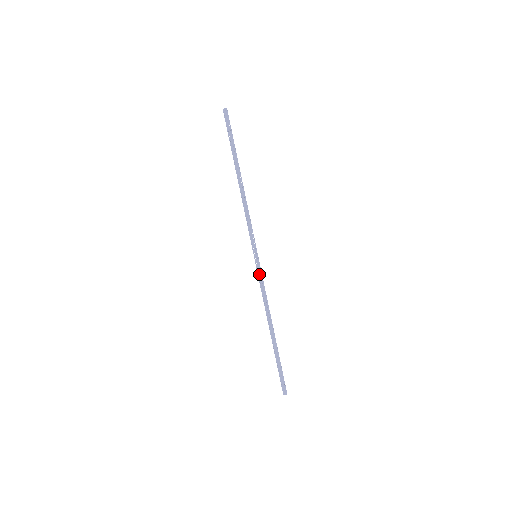
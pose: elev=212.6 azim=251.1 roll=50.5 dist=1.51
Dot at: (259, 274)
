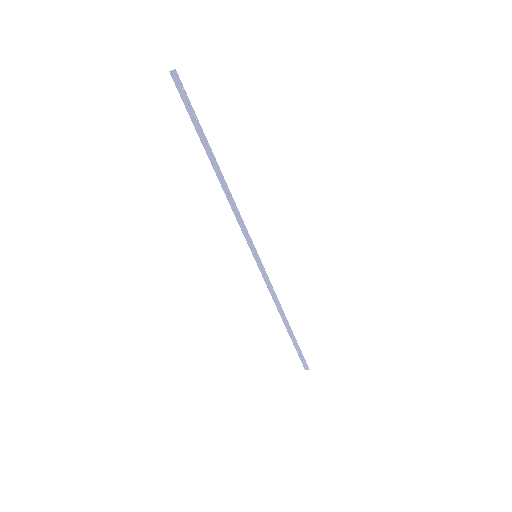
Dot at: (263, 274)
